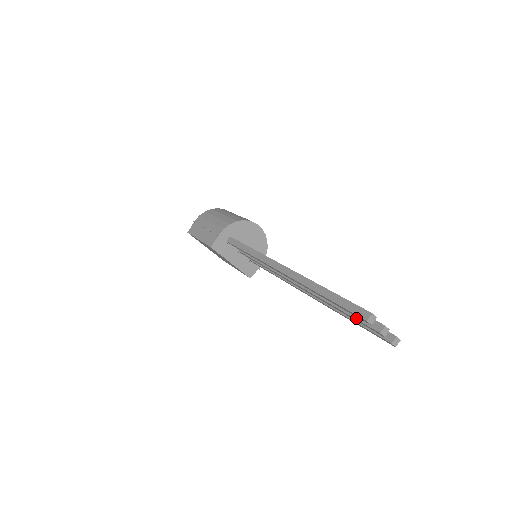
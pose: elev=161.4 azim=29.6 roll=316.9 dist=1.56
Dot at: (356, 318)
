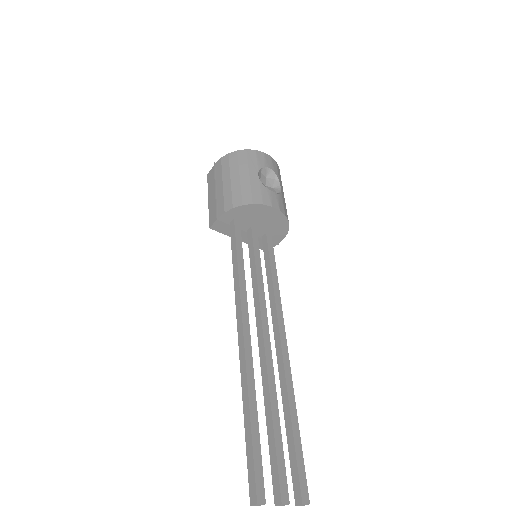
Dot at: (270, 461)
